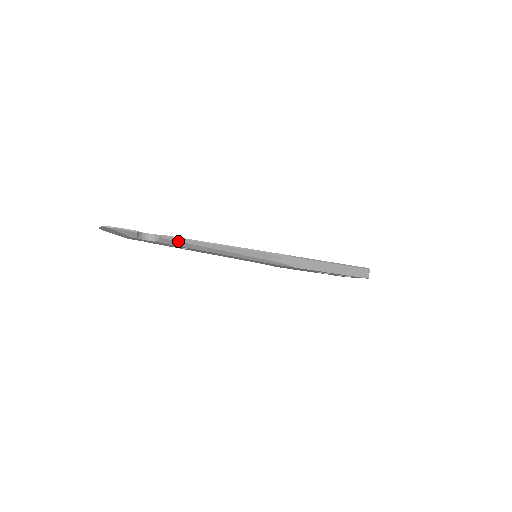
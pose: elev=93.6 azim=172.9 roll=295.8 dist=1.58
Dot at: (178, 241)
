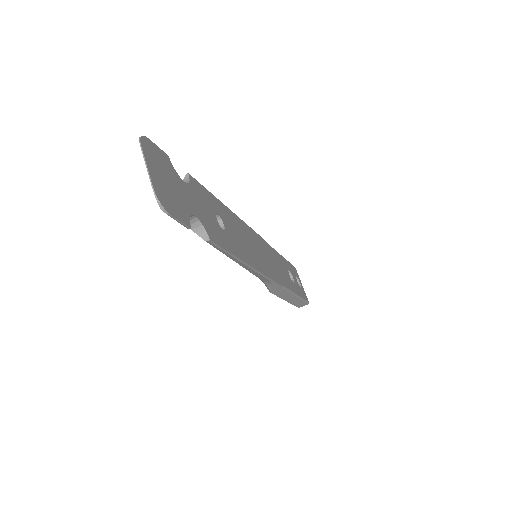
Dot at: (216, 248)
